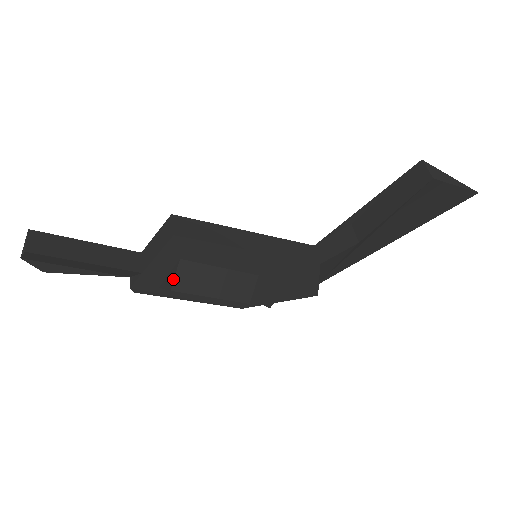
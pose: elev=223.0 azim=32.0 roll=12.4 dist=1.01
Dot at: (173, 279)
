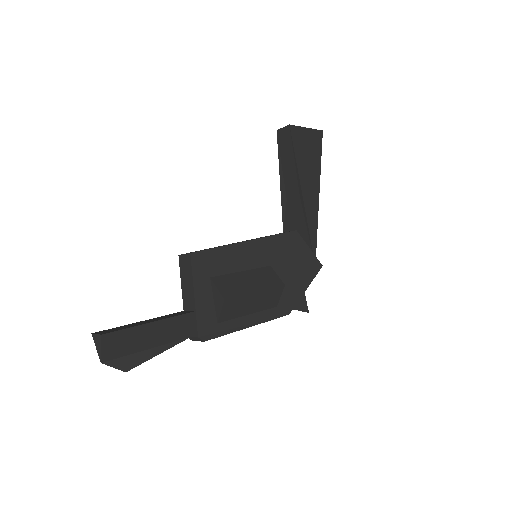
Dot at: (218, 293)
